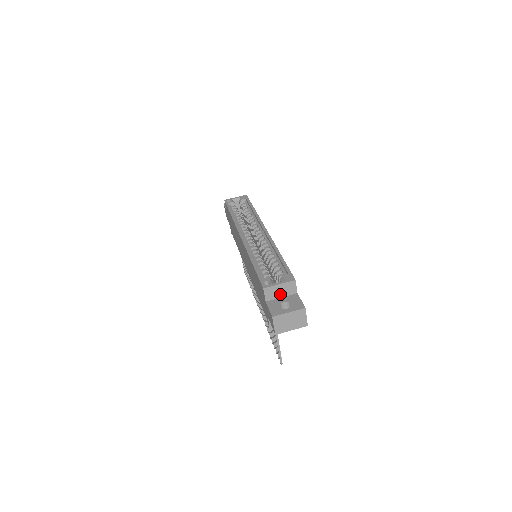
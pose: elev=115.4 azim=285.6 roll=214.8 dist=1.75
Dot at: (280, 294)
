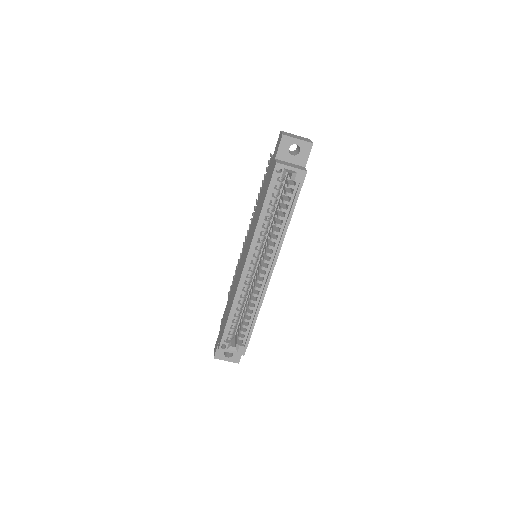
Dot at: occluded
